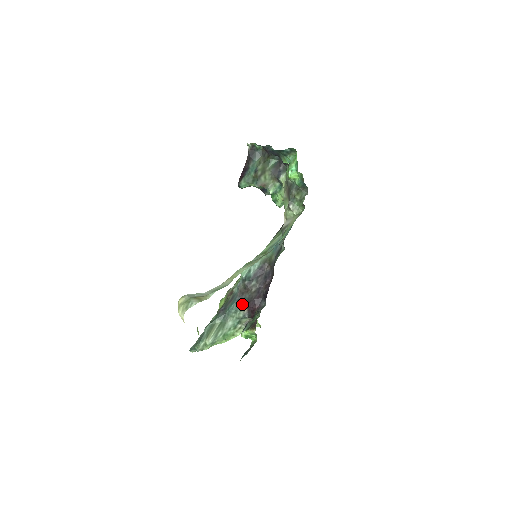
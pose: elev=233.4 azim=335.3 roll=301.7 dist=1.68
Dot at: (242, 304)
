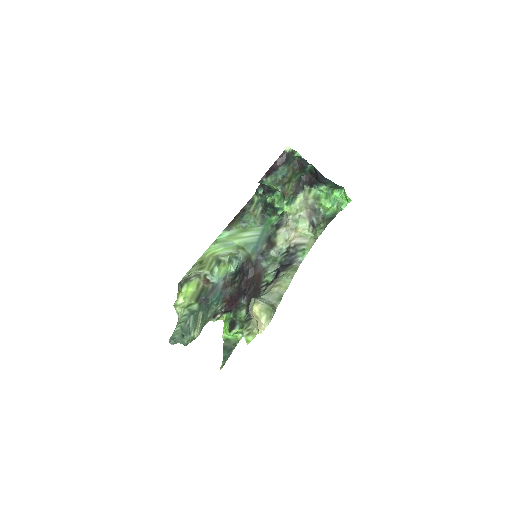
Dot at: (225, 298)
